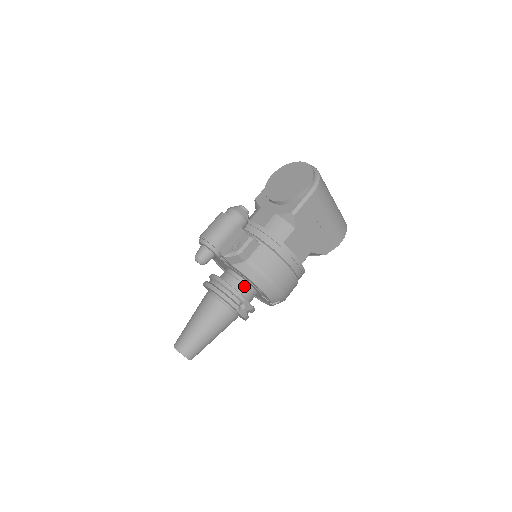
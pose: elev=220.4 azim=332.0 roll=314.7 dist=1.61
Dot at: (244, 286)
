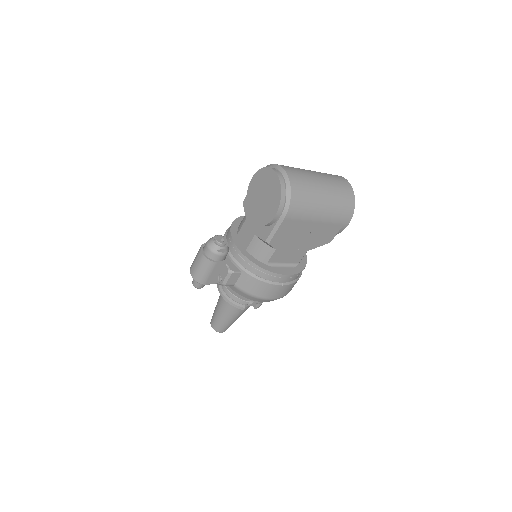
Dot at: occluded
